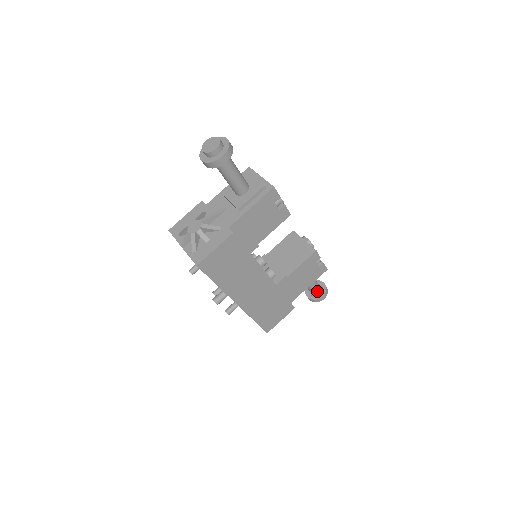
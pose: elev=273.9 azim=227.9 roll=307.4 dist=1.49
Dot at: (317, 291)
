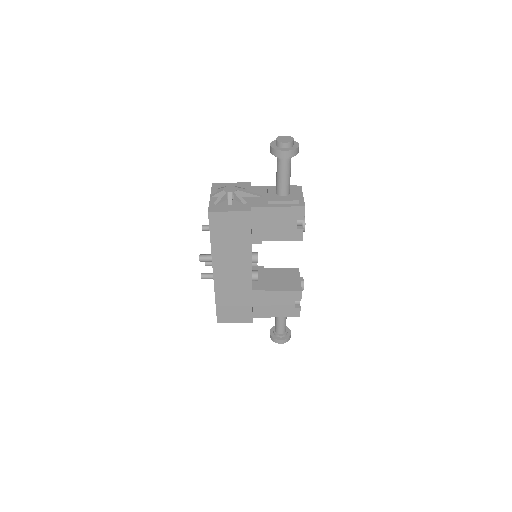
Dot at: (280, 333)
